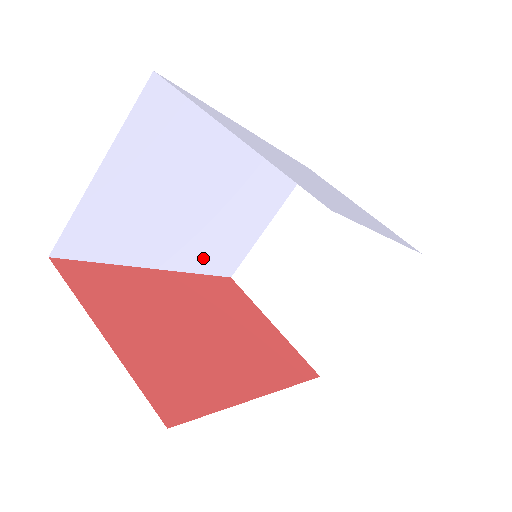
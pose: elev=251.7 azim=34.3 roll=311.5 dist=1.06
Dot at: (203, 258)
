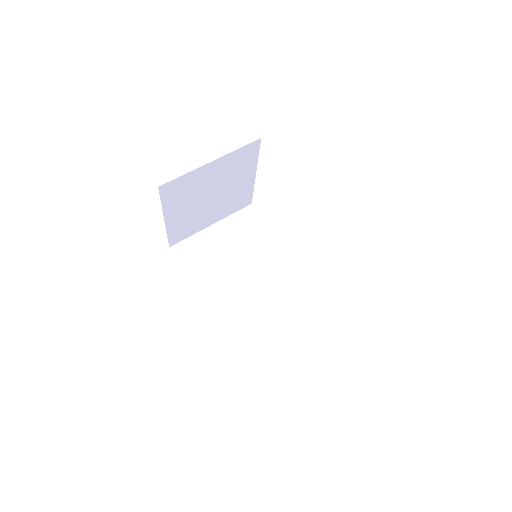
Dot at: (239, 326)
